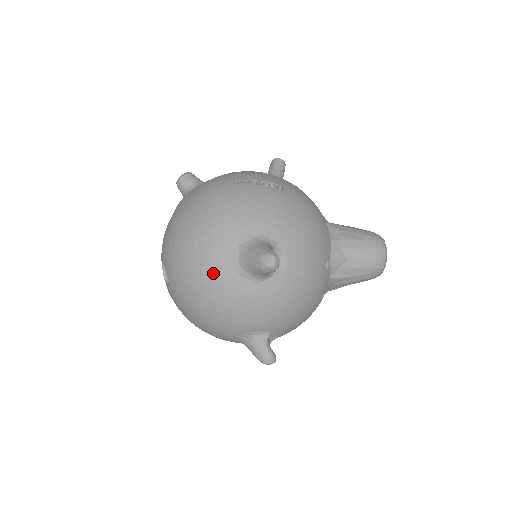
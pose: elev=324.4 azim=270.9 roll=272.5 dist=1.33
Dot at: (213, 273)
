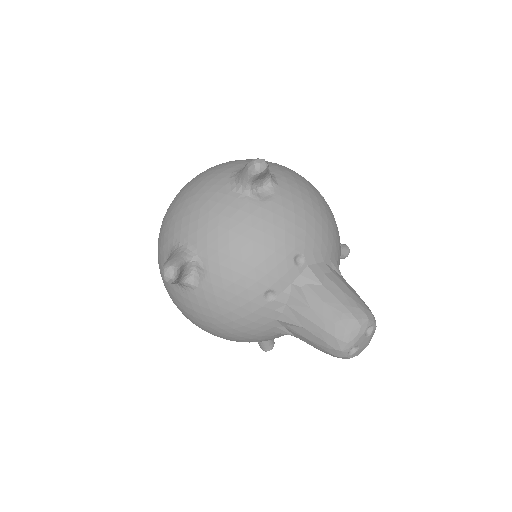
Dot at: (215, 172)
